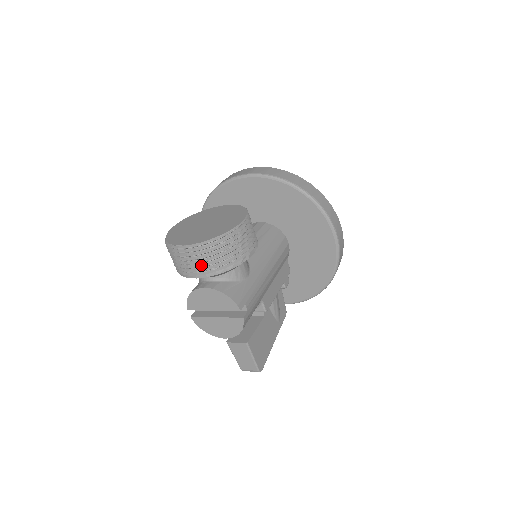
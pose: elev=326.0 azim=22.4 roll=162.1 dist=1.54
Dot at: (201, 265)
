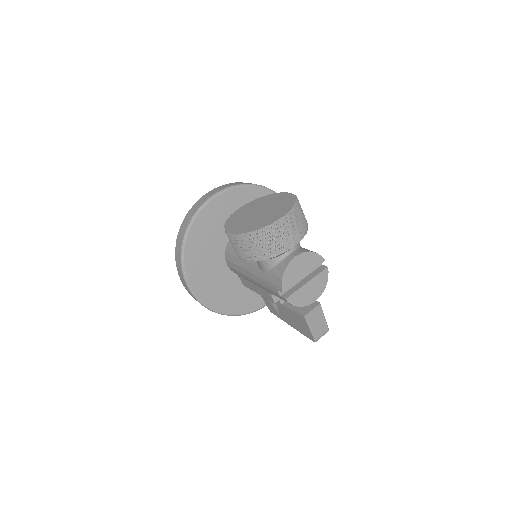
Dot at: (295, 231)
